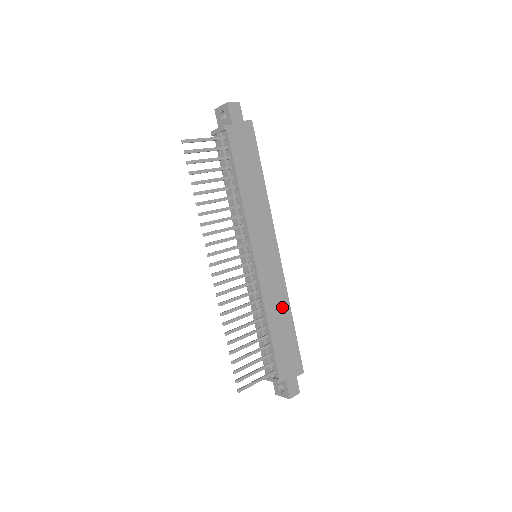
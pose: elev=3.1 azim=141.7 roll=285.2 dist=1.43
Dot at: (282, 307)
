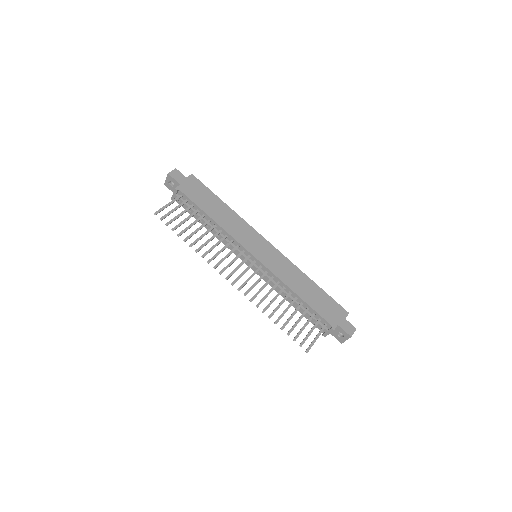
Dot at: (299, 277)
